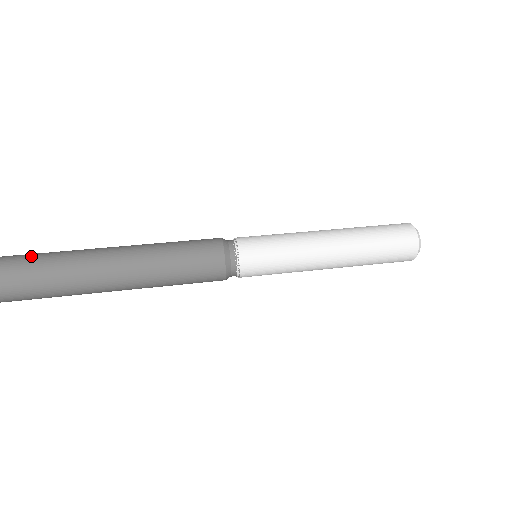
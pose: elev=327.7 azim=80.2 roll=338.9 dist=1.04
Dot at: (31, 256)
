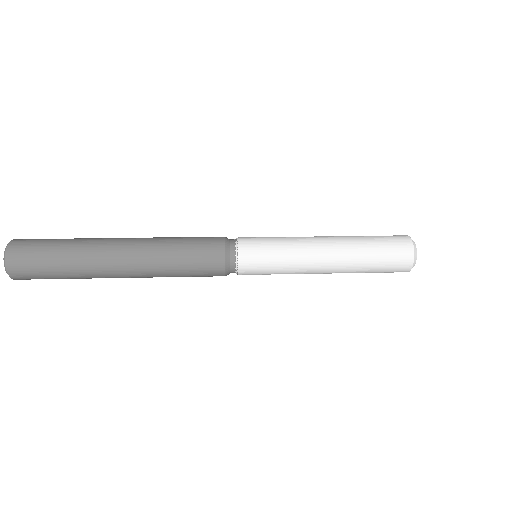
Dot at: (50, 253)
